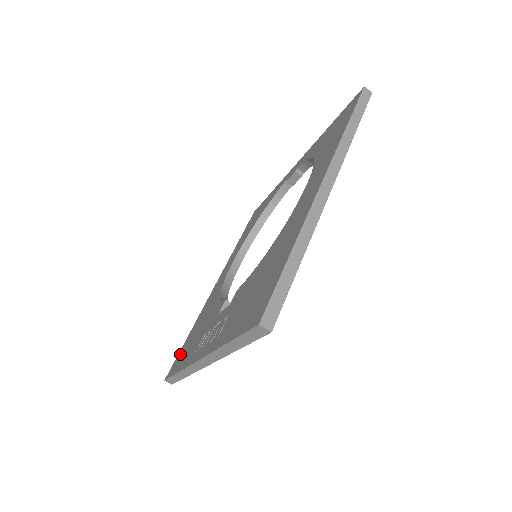
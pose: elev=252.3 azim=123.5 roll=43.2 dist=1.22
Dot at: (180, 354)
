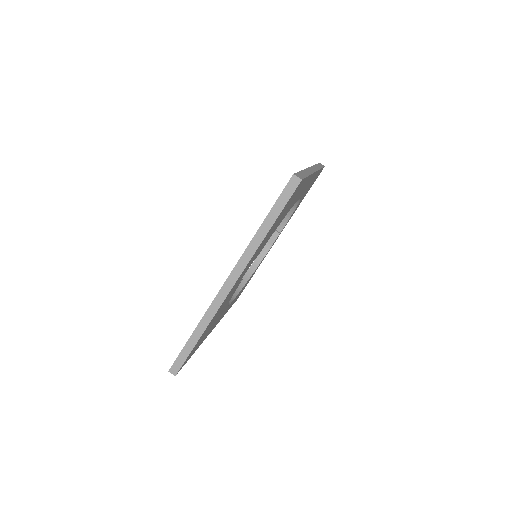
Dot at: occluded
